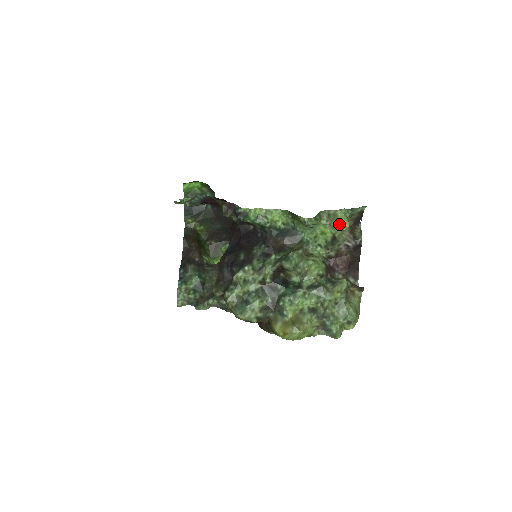
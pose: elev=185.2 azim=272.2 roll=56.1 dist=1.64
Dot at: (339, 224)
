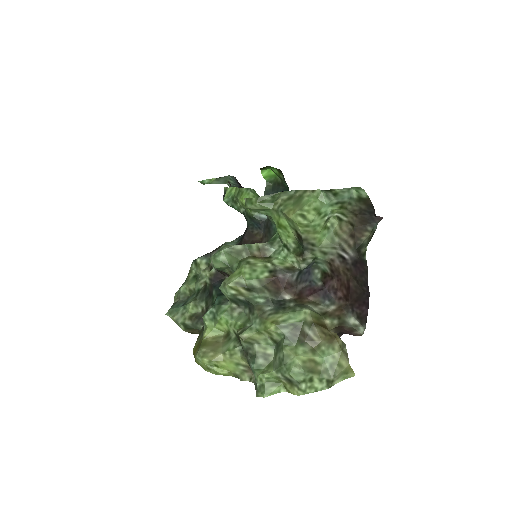
Dot at: (295, 212)
